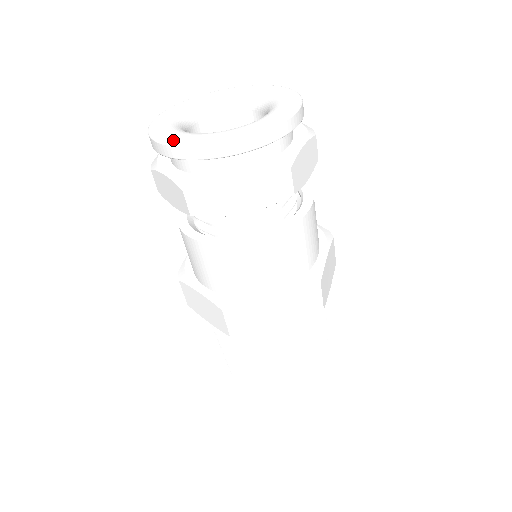
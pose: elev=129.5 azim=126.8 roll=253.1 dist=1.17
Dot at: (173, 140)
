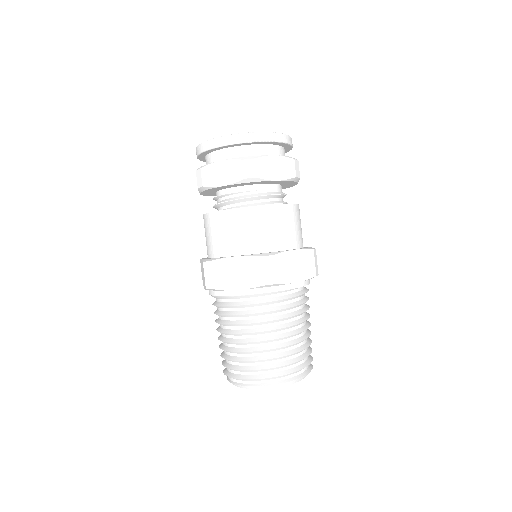
Dot at: occluded
